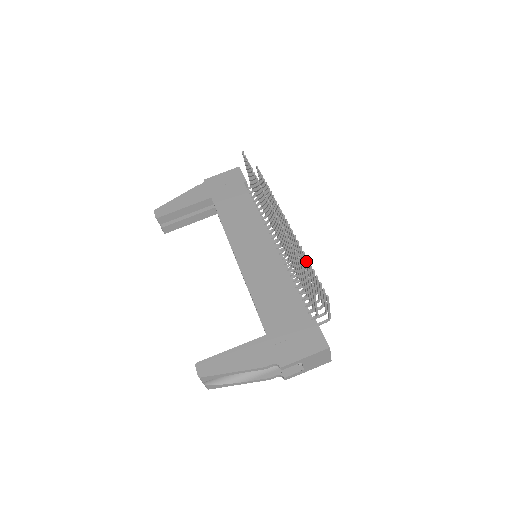
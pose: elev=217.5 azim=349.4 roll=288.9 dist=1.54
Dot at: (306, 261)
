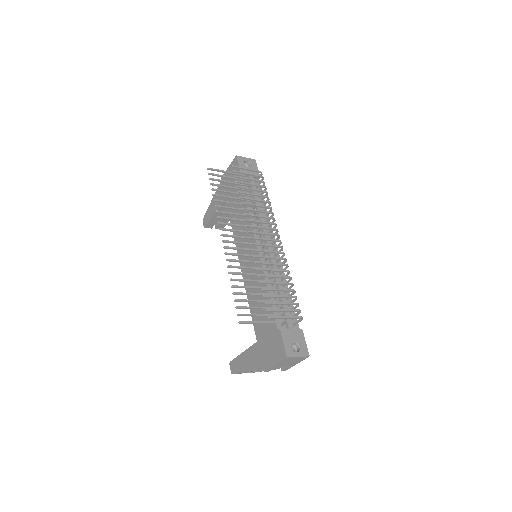
Dot at: occluded
